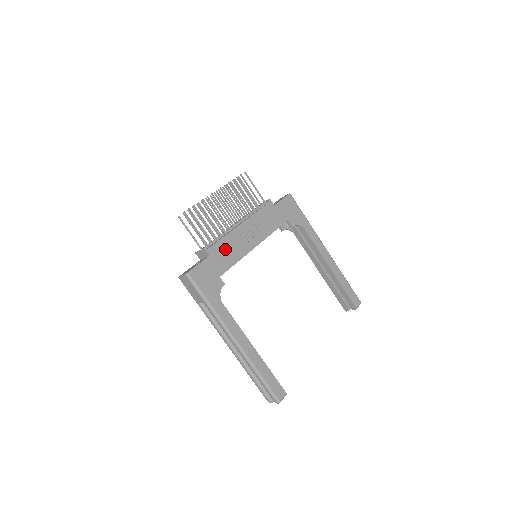
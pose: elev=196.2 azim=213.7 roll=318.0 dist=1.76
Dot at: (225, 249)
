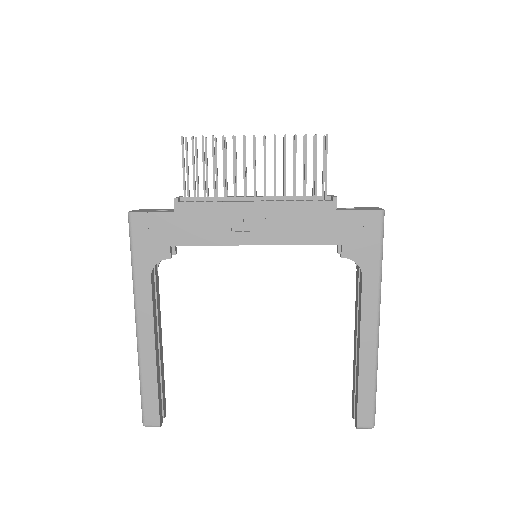
Dot at: (204, 218)
